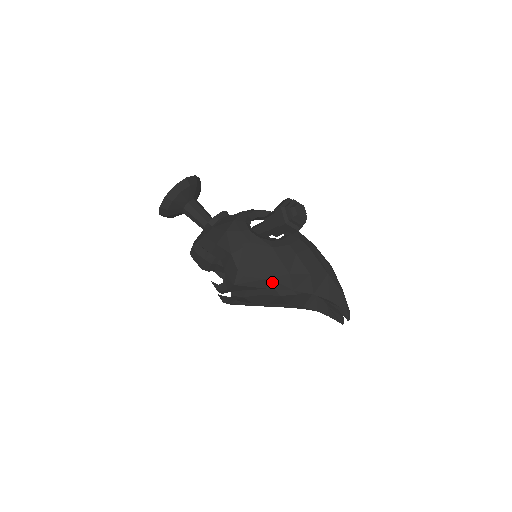
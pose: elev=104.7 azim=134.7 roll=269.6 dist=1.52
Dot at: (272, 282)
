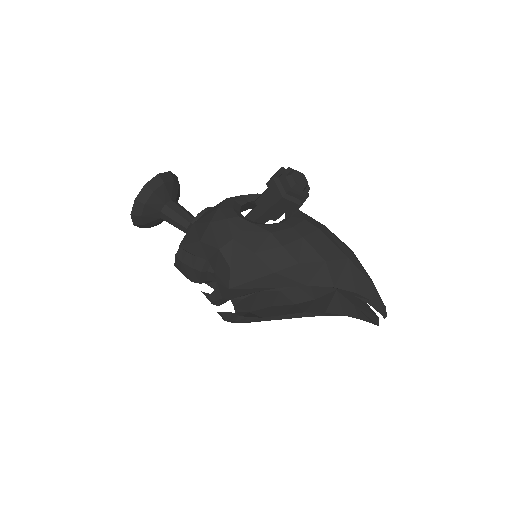
Dot at: (277, 278)
